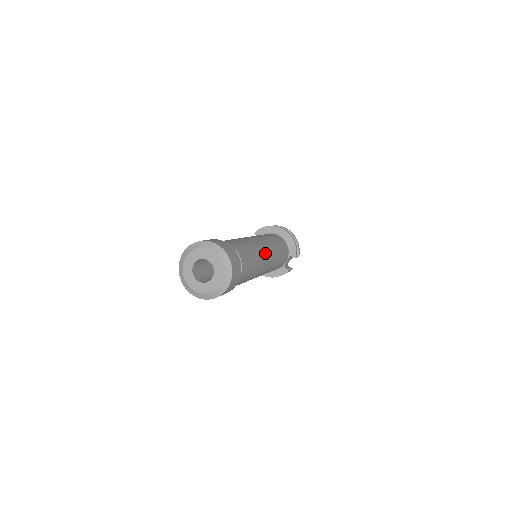
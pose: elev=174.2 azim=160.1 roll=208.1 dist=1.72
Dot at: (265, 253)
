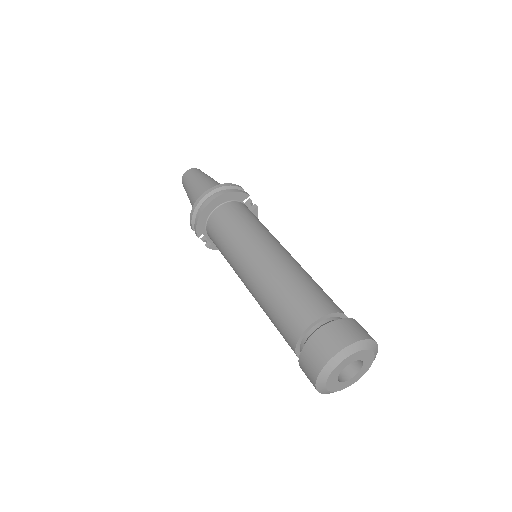
Dot at: (282, 256)
